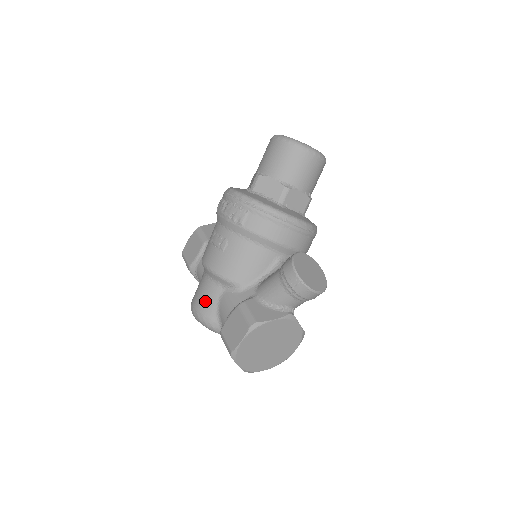
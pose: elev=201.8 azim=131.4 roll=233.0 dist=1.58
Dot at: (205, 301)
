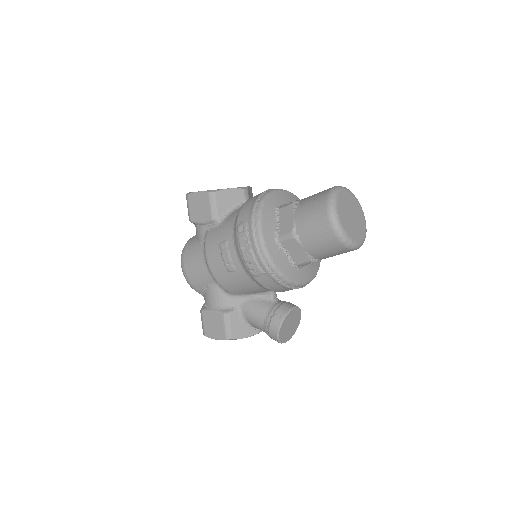
Dot at: (196, 277)
